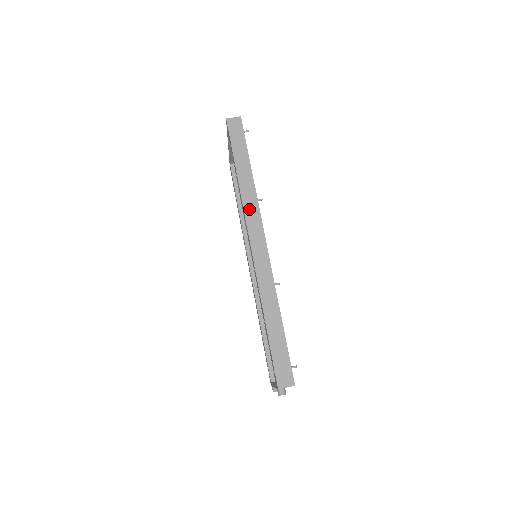
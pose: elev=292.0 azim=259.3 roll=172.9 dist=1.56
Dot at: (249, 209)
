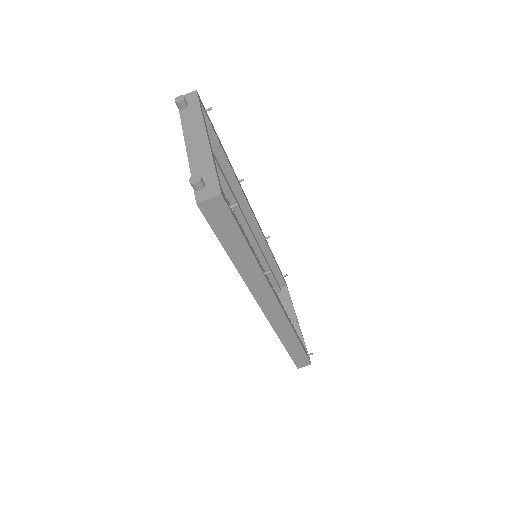
Dot at: (256, 288)
